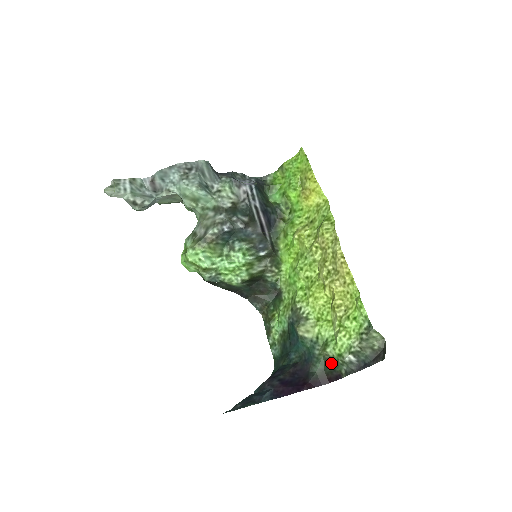
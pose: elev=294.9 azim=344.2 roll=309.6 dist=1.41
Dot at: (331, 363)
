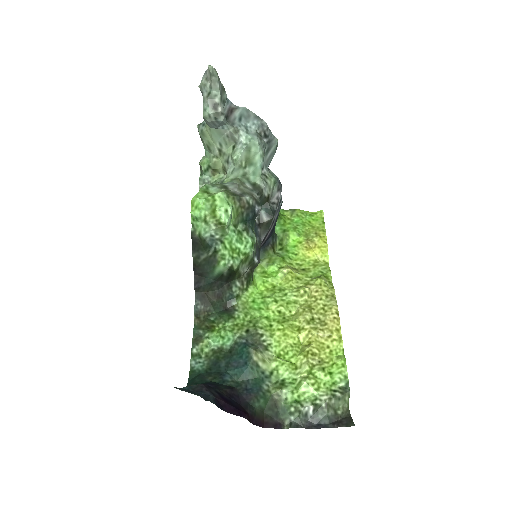
Dot at: (277, 406)
